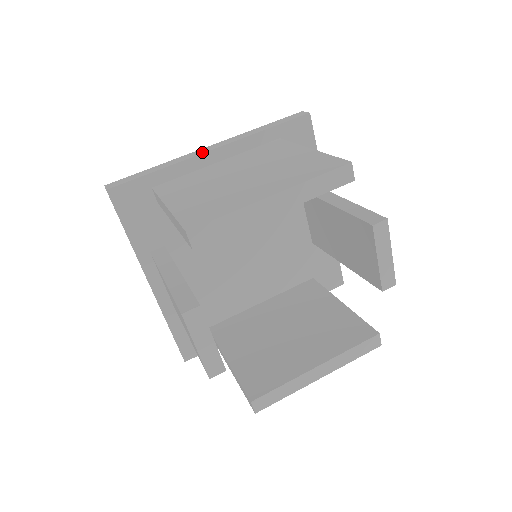
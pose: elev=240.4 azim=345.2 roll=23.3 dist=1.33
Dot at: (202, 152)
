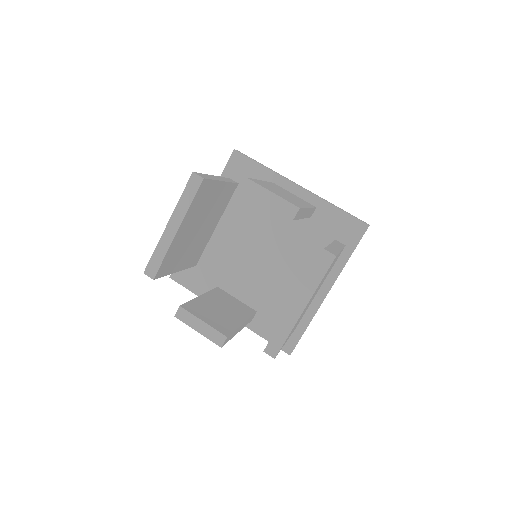
Dot at: occluded
